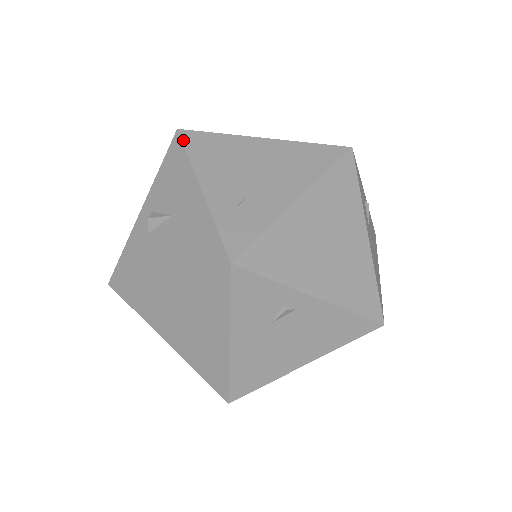
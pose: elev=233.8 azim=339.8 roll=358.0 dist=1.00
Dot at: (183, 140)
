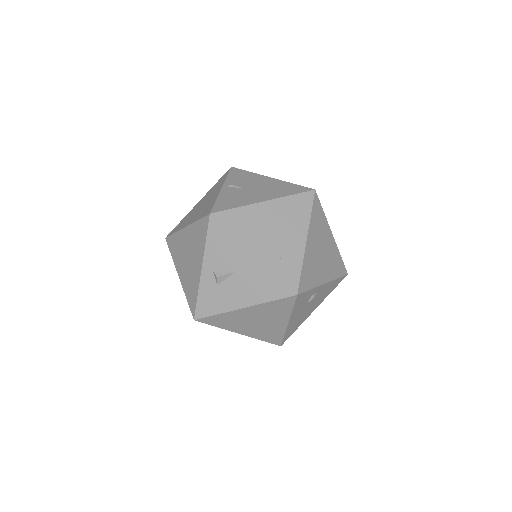
Dot at: (220, 222)
